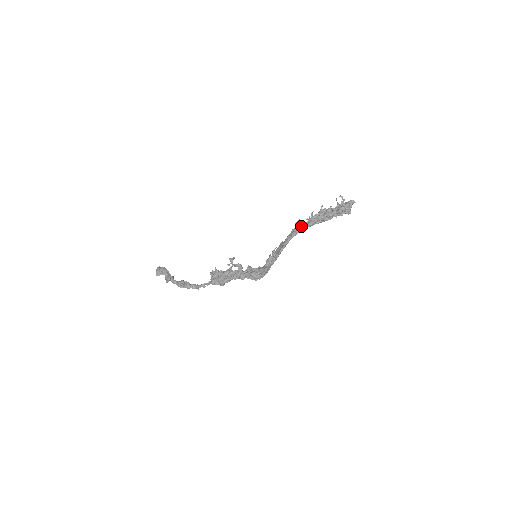
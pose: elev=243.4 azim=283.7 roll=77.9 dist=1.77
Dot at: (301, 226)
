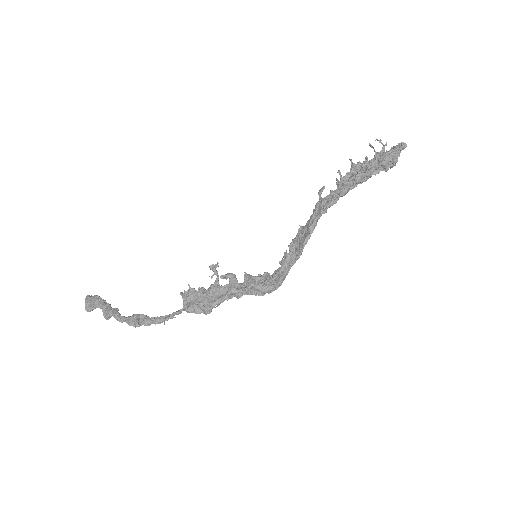
Dot at: (331, 196)
